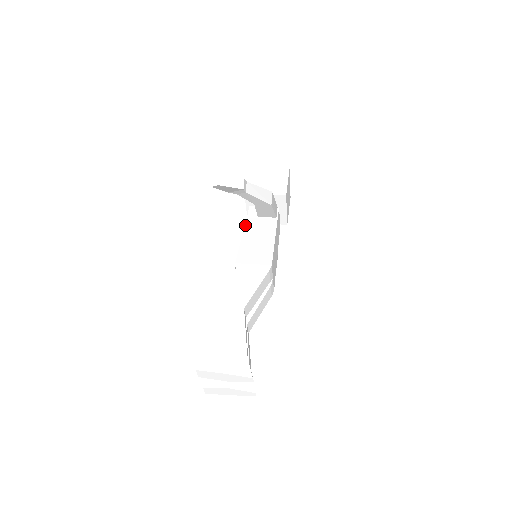
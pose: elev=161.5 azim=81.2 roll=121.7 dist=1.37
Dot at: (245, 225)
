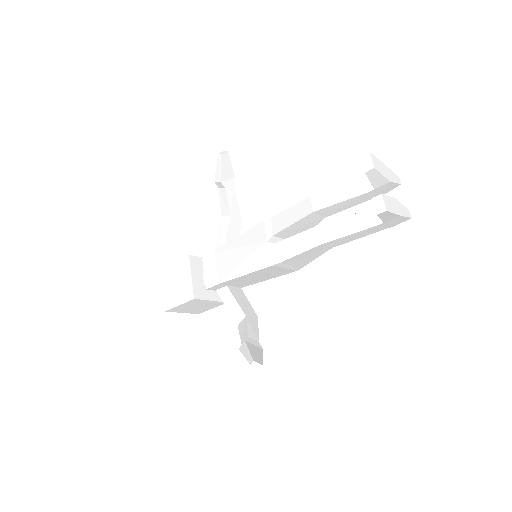
Dot at: (223, 246)
